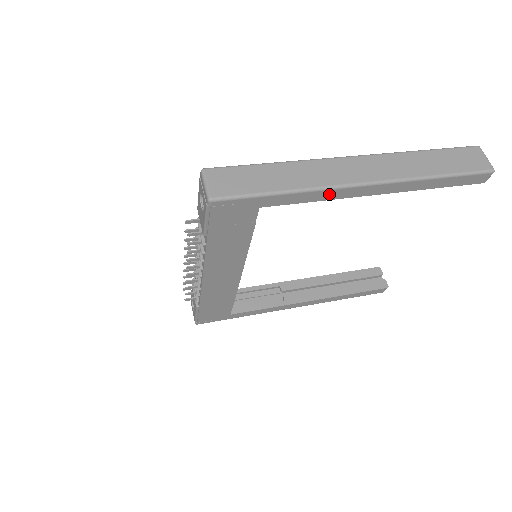
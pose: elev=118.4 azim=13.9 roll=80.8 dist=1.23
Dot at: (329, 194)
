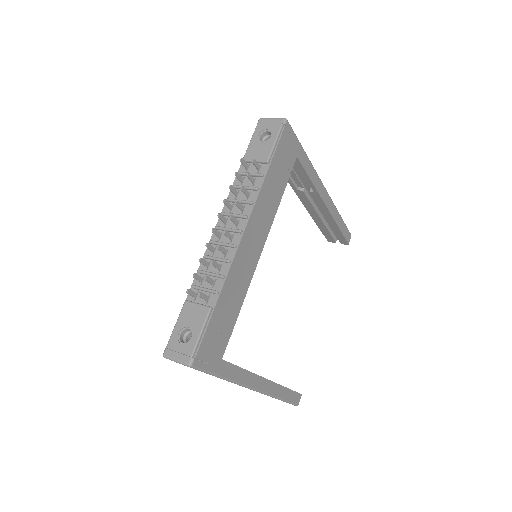
Dot at: (316, 180)
